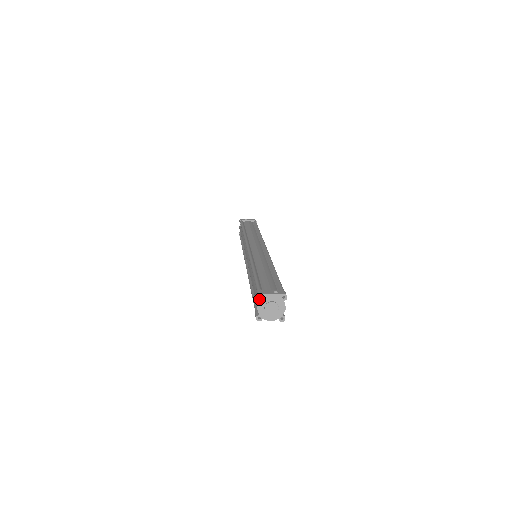
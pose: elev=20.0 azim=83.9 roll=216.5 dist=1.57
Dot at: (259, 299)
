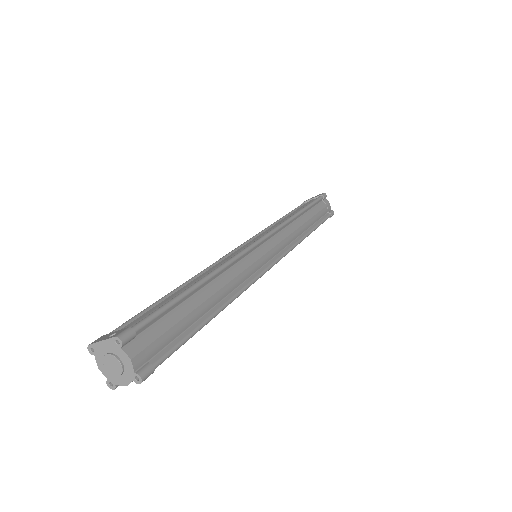
Dot at: (93, 354)
